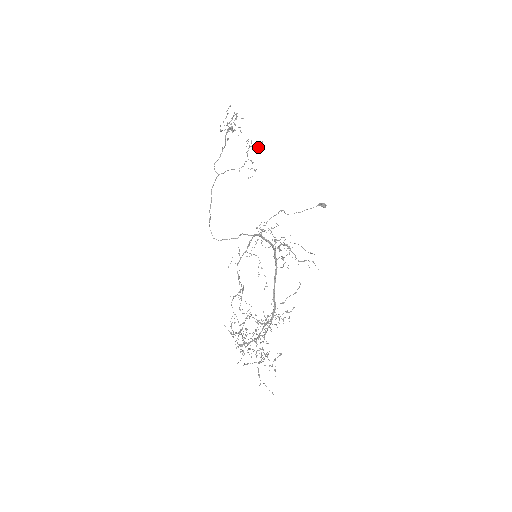
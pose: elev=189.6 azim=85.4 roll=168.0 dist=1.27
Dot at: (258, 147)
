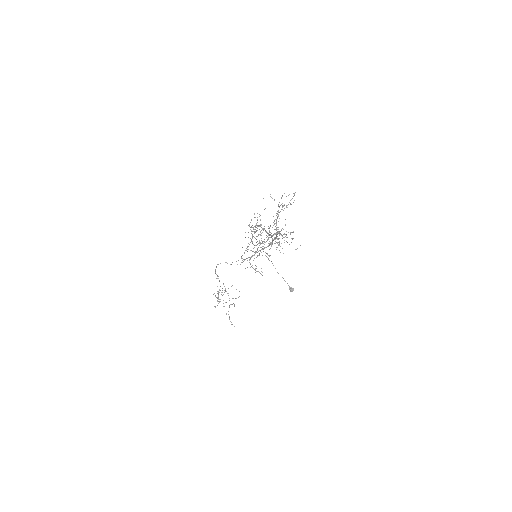
Dot at: (232, 324)
